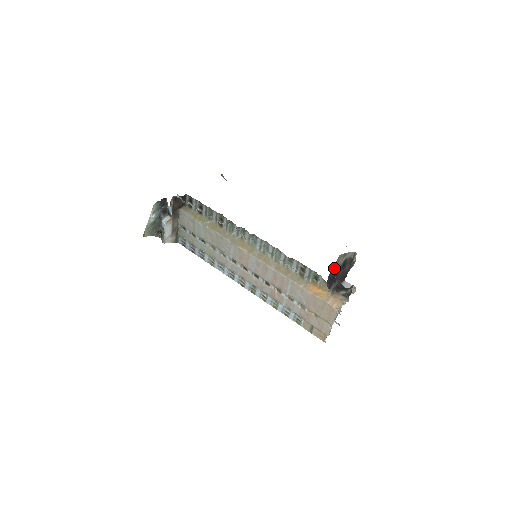
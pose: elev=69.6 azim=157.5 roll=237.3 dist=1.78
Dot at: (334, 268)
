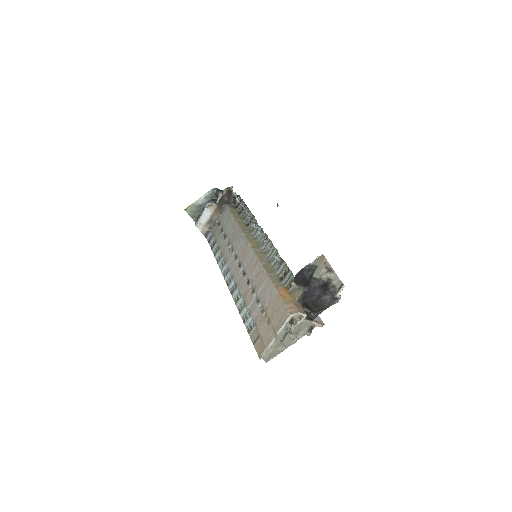
Dot at: (311, 268)
